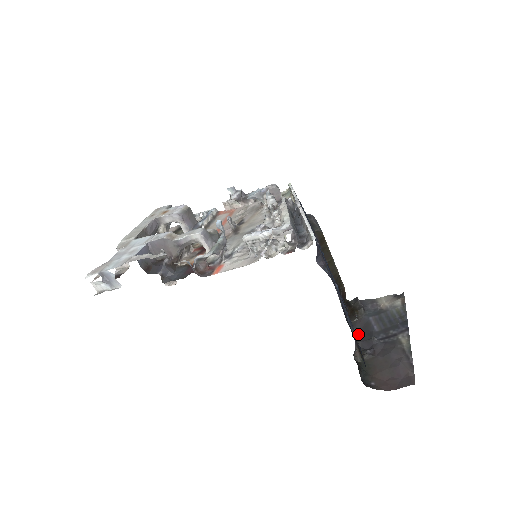
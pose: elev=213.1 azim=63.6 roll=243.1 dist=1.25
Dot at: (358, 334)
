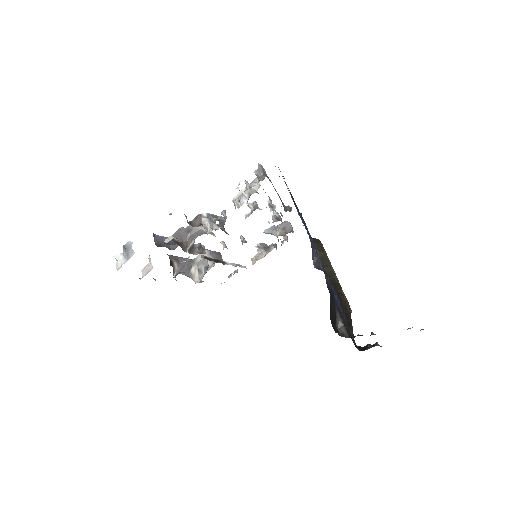
Dot at: occluded
